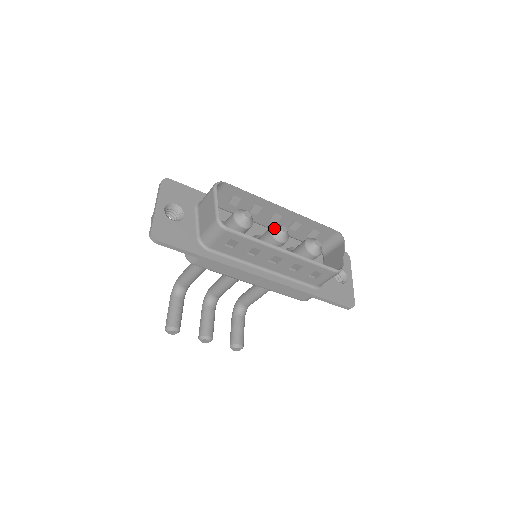
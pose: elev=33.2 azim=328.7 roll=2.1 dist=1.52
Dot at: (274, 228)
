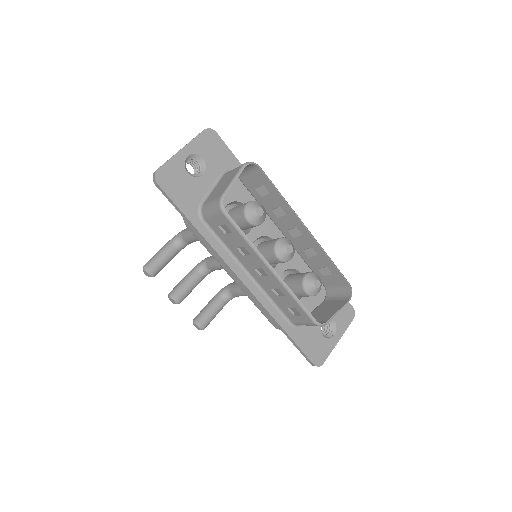
Dot at: (281, 241)
